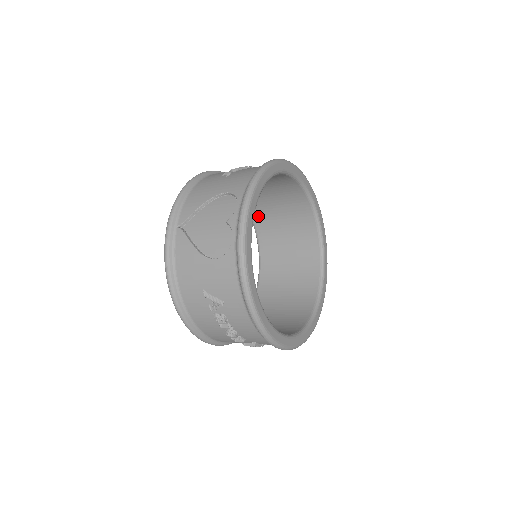
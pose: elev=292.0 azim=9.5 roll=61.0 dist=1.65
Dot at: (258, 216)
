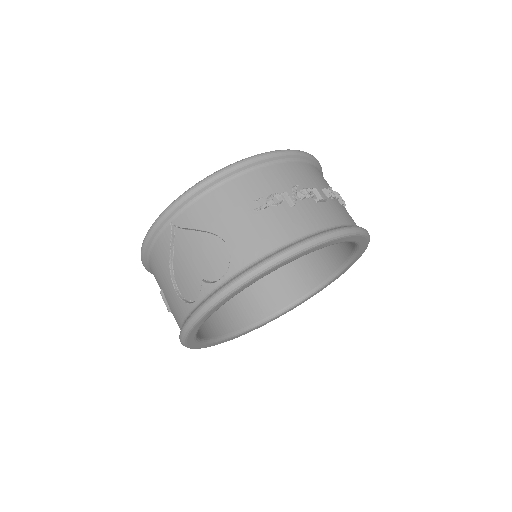
Dot at: occluded
